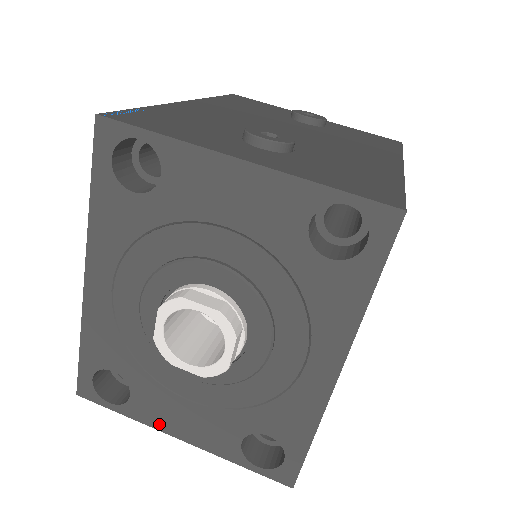
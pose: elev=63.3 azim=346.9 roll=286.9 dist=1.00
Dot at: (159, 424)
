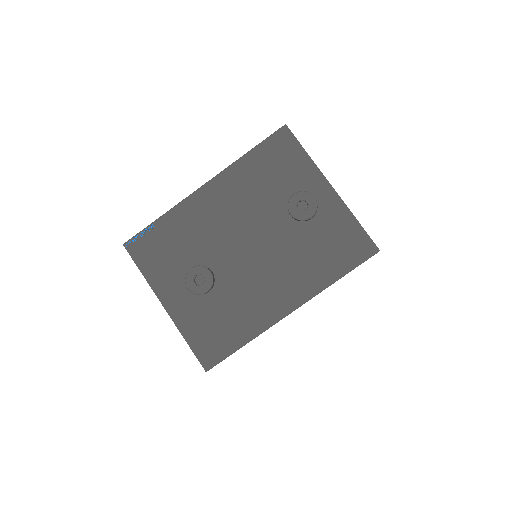
Dot at: occluded
